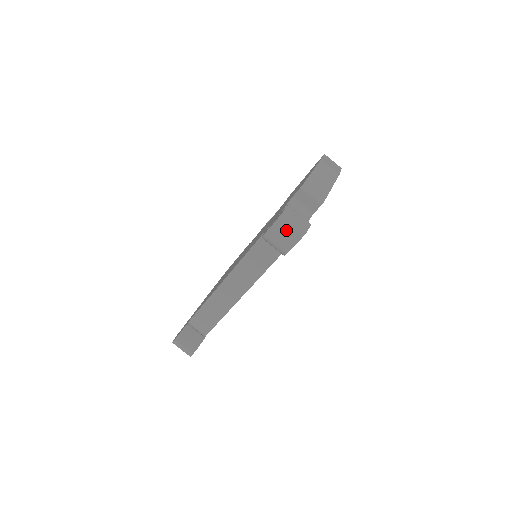
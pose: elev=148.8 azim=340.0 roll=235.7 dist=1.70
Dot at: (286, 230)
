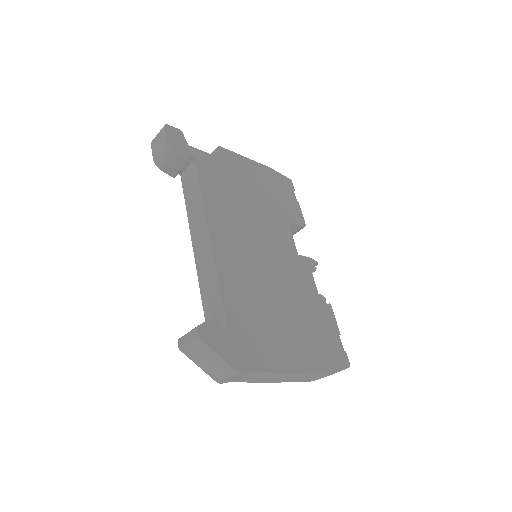
Dot at: (157, 140)
